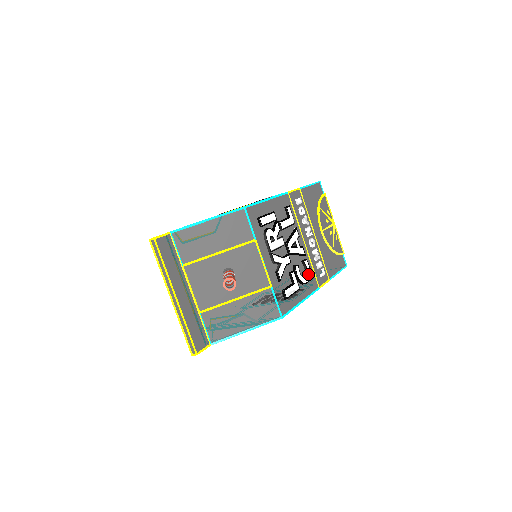
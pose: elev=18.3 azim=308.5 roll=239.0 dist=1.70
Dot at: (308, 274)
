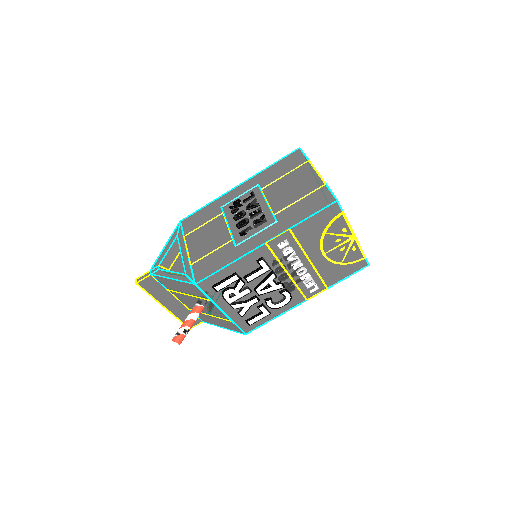
Dot at: (286, 300)
